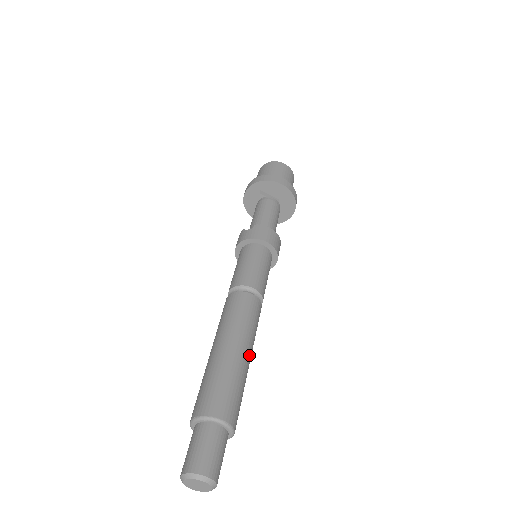
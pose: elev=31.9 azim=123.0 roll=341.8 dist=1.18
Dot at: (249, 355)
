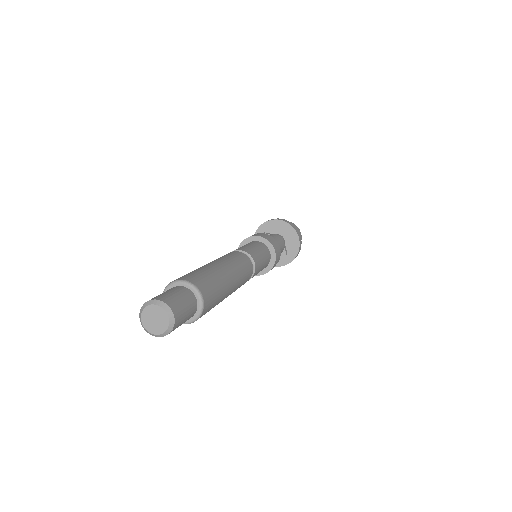
Dot at: (230, 272)
